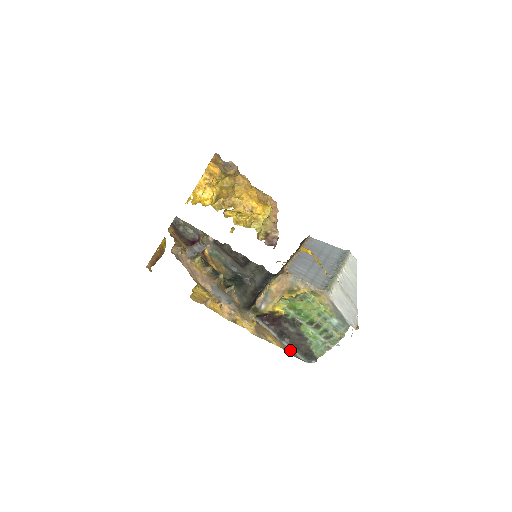
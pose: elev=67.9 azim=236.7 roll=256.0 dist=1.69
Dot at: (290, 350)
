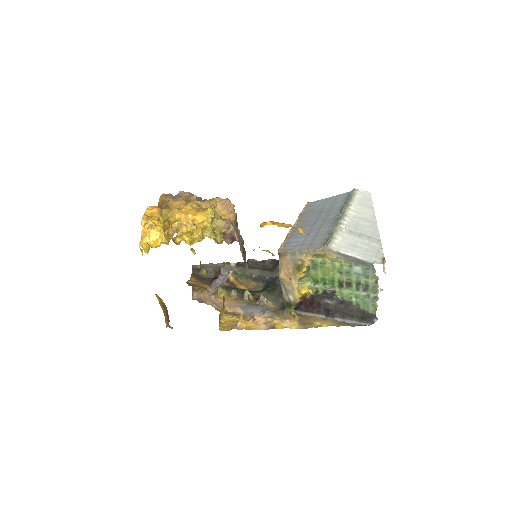
Dot at: (346, 322)
